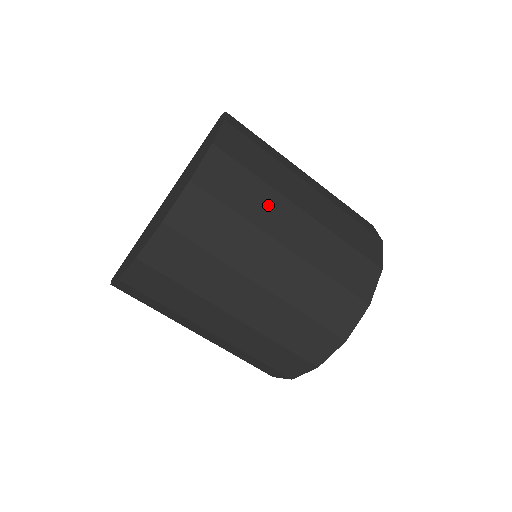
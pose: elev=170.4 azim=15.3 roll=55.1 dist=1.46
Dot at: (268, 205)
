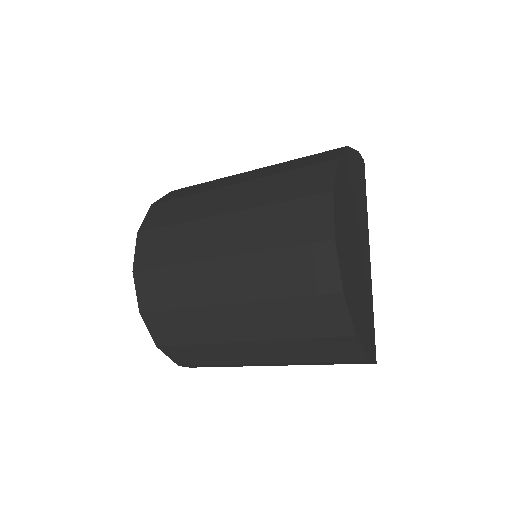
Dot at: (200, 203)
